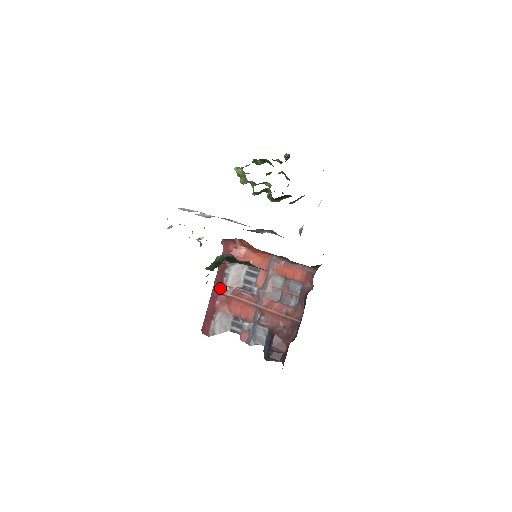
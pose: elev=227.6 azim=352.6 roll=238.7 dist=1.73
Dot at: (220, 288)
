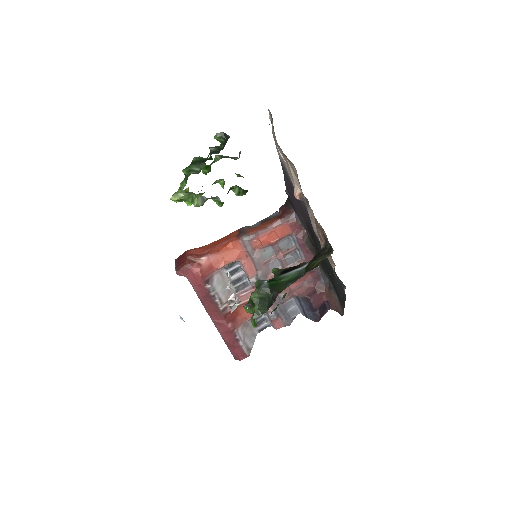
Dot at: (220, 312)
